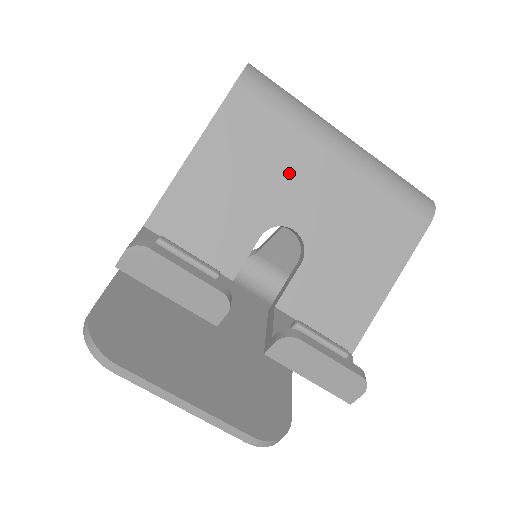
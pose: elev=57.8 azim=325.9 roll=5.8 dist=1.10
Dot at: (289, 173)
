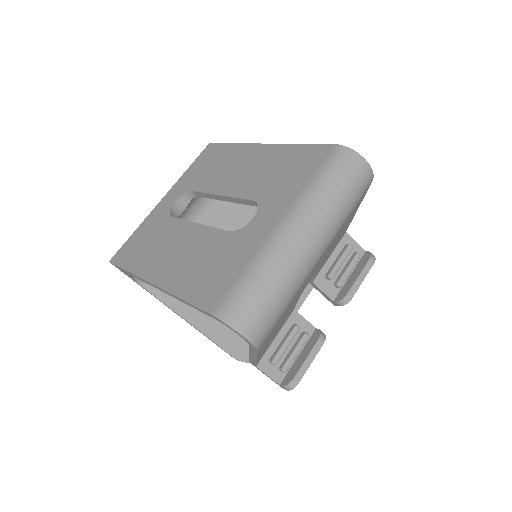
Dot at: (299, 293)
